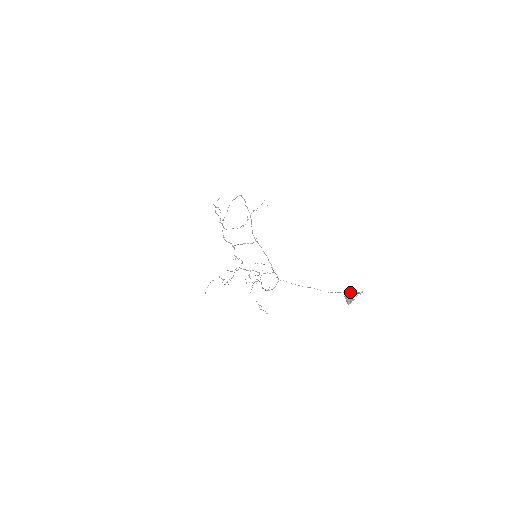
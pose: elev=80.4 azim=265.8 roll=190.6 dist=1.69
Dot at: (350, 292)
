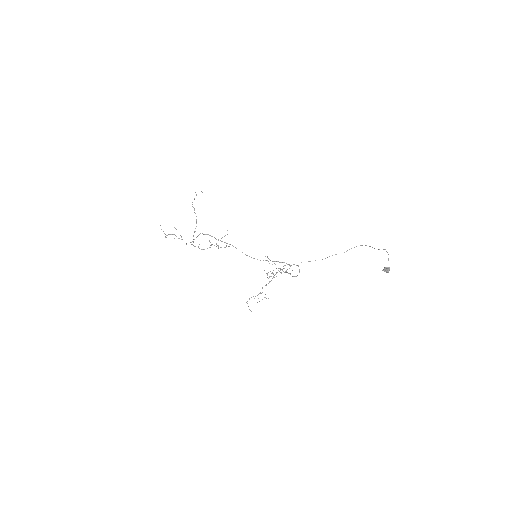
Dot at: occluded
